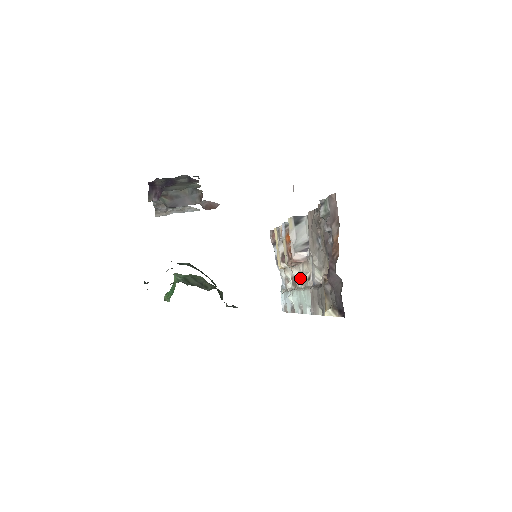
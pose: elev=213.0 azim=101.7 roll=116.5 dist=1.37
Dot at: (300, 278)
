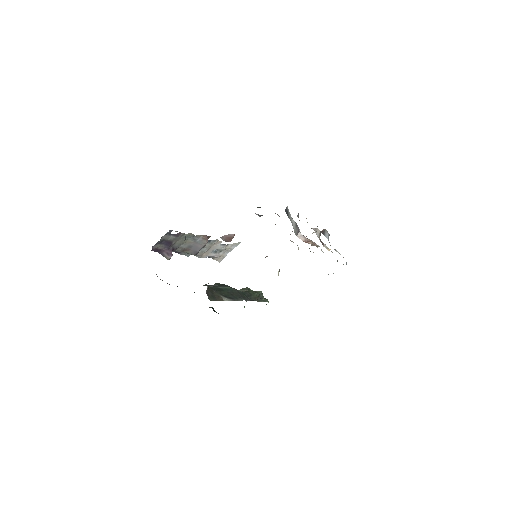
Dot at: occluded
